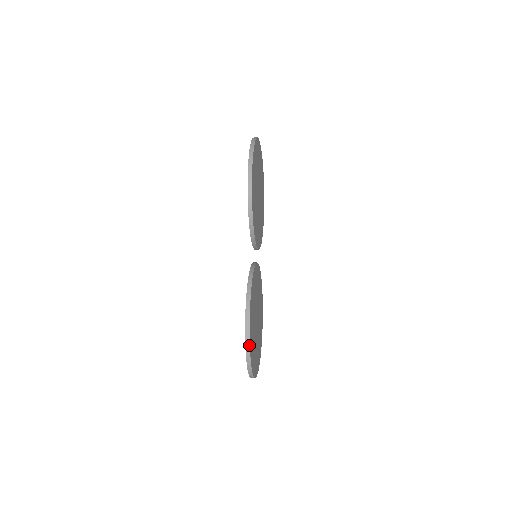
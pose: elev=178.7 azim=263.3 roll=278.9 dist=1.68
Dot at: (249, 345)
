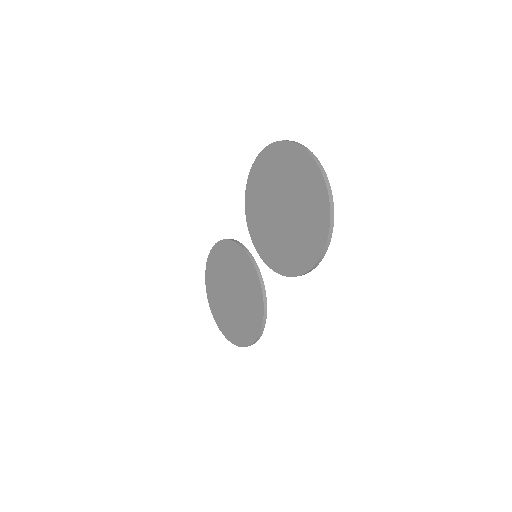
Dot at: occluded
